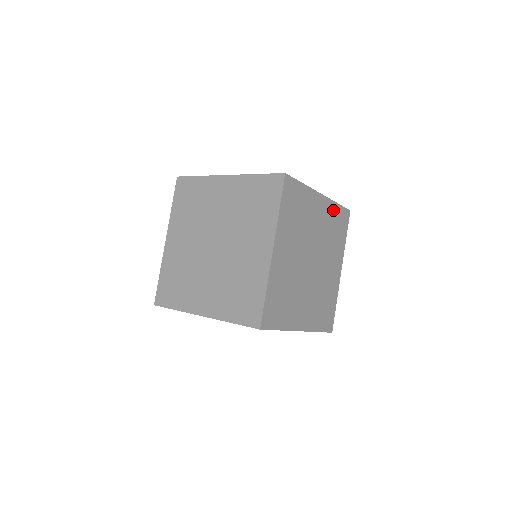
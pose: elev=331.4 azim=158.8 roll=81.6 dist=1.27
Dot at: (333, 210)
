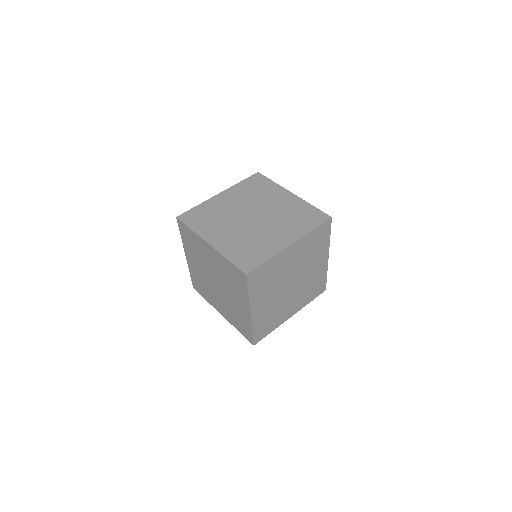
Dot at: (323, 275)
